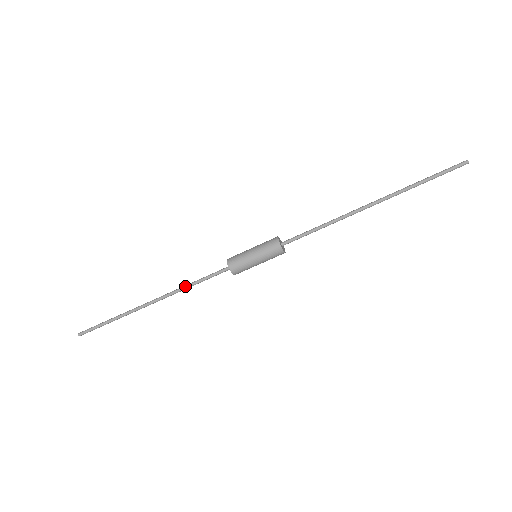
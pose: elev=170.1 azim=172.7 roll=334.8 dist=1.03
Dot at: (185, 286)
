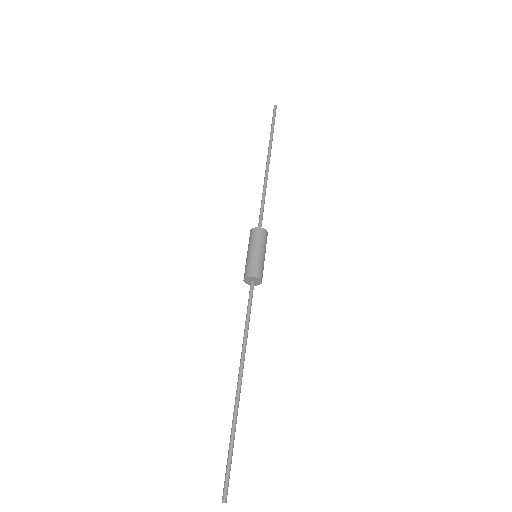
Dot at: (244, 333)
